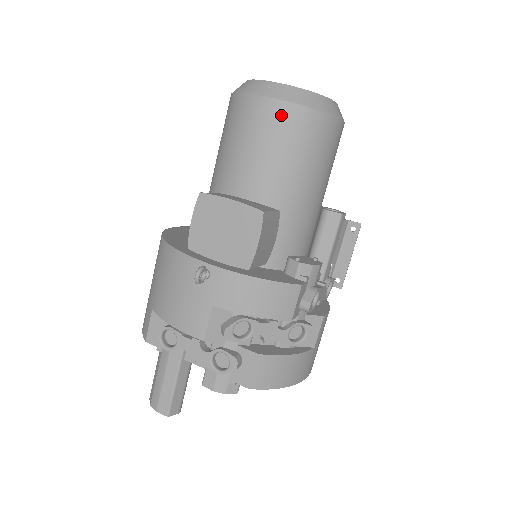
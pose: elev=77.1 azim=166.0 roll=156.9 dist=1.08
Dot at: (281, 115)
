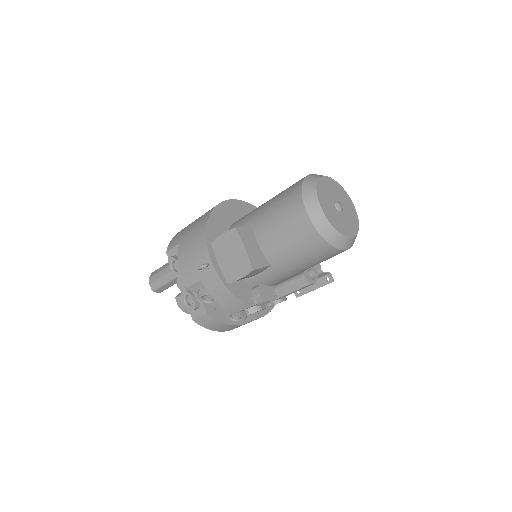
Dot at: (306, 230)
